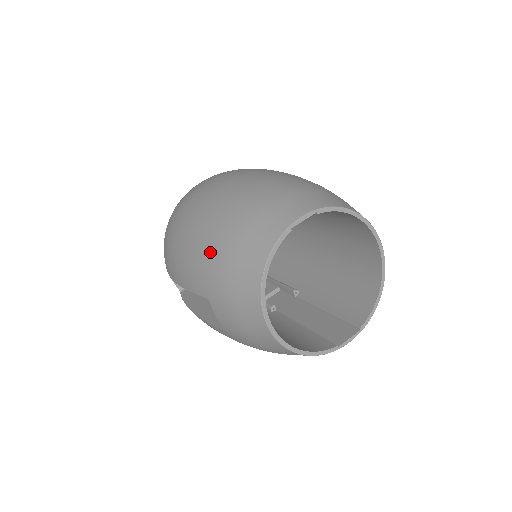
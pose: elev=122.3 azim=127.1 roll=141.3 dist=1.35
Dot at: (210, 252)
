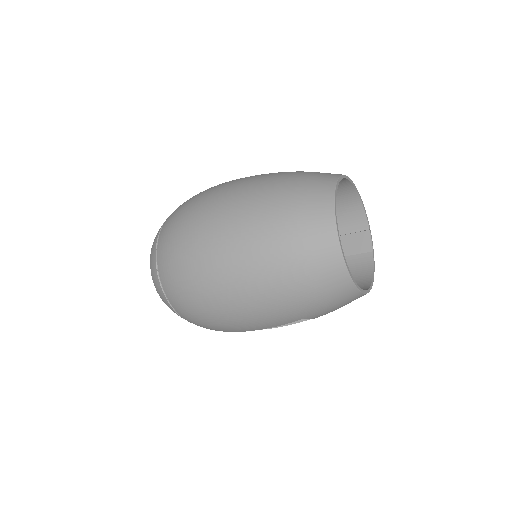
Dot at: (290, 300)
